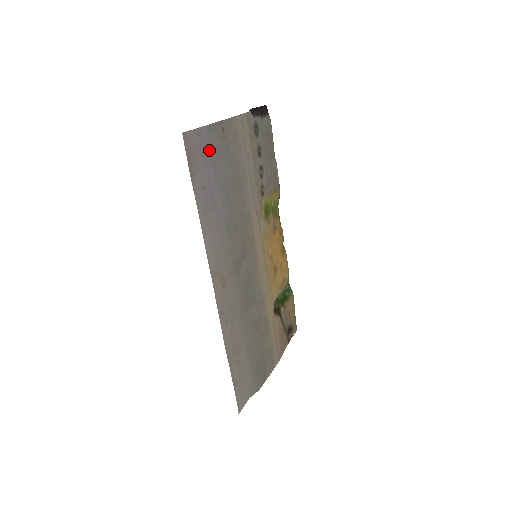
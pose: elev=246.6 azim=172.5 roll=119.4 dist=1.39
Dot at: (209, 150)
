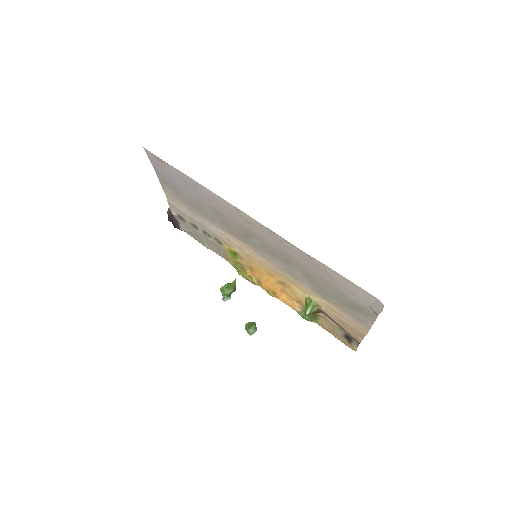
Dot at: (165, 174)
